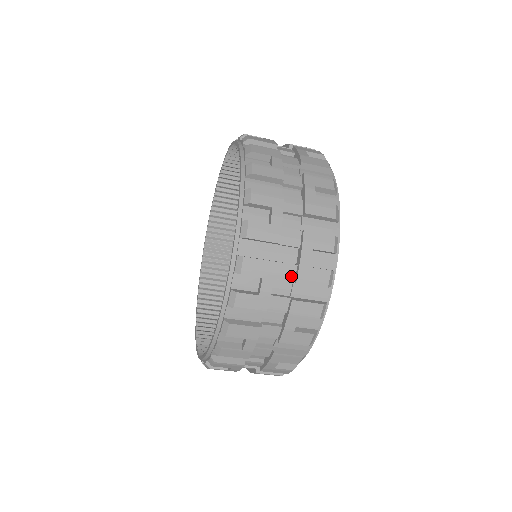
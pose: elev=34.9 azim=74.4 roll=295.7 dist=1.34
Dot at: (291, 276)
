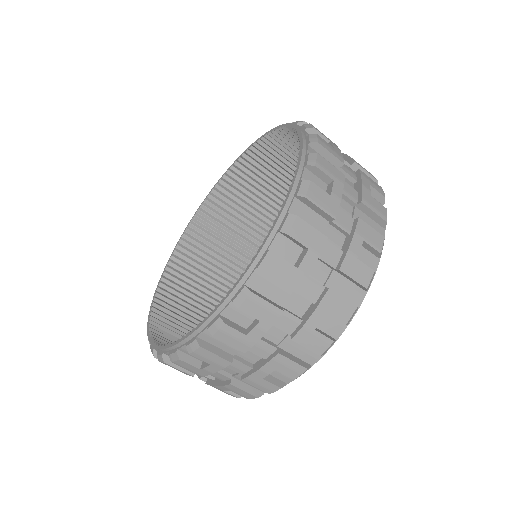
Dot at: (354, 198)
